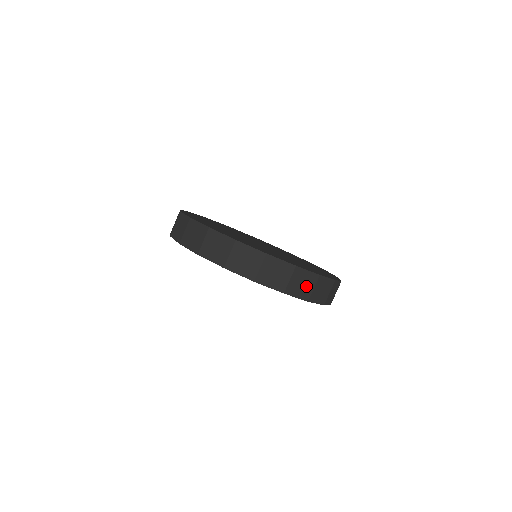
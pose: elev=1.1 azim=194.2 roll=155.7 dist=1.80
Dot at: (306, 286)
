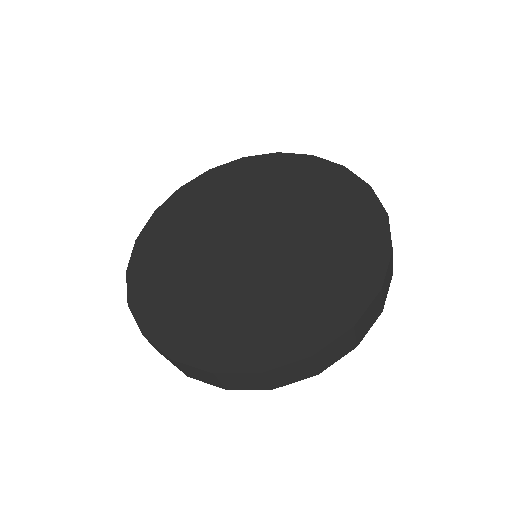
Dot at: (343, 346)
